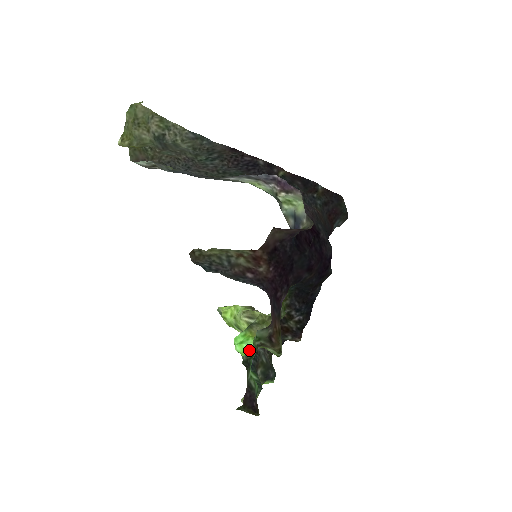
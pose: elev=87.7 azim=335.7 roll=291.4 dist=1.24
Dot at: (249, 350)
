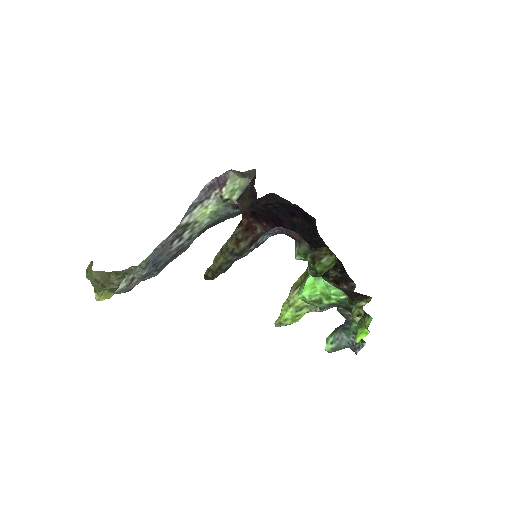
Dot at: (312, 279)
